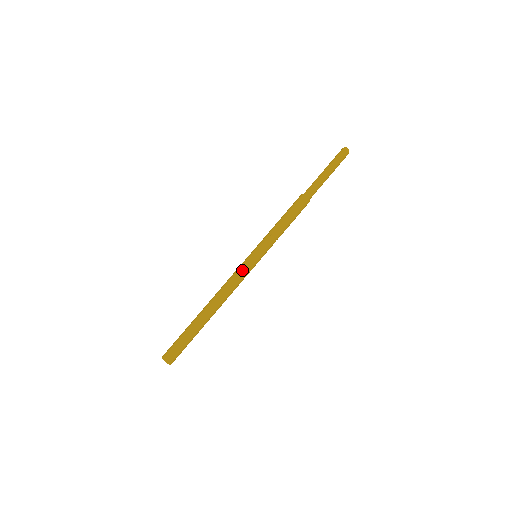
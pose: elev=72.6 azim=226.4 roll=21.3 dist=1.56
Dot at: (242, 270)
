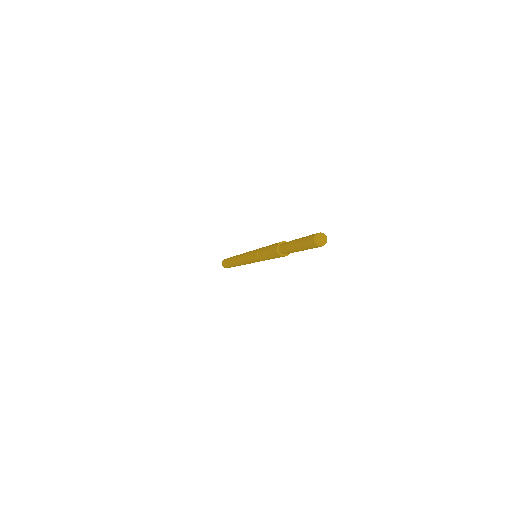
Dot at: (247, 262)
